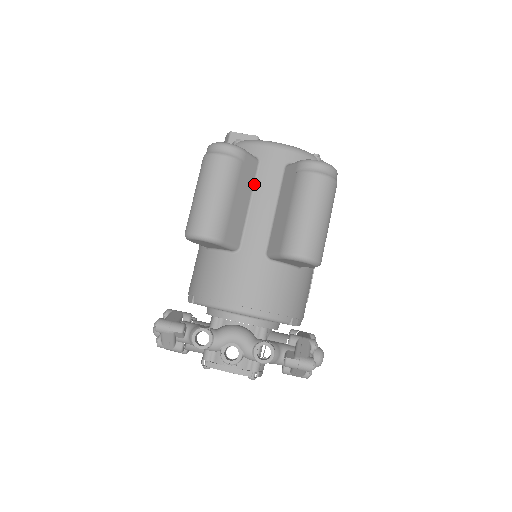
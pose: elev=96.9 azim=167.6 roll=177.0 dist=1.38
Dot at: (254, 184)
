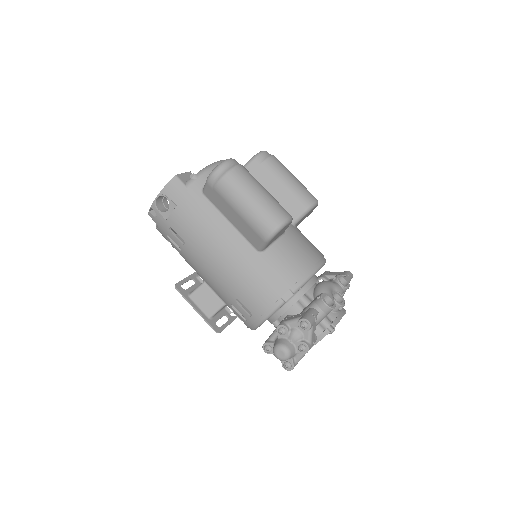
Dot at: occluded
